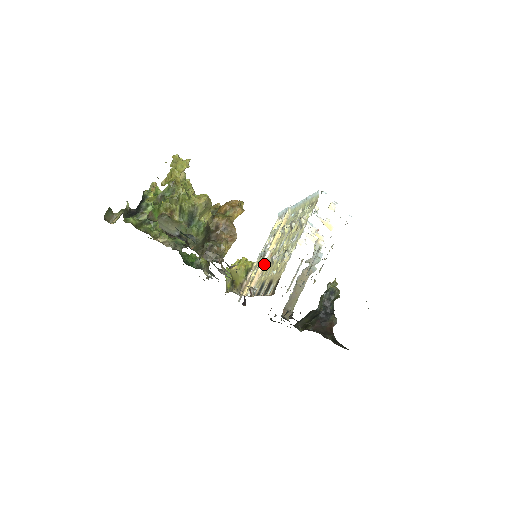
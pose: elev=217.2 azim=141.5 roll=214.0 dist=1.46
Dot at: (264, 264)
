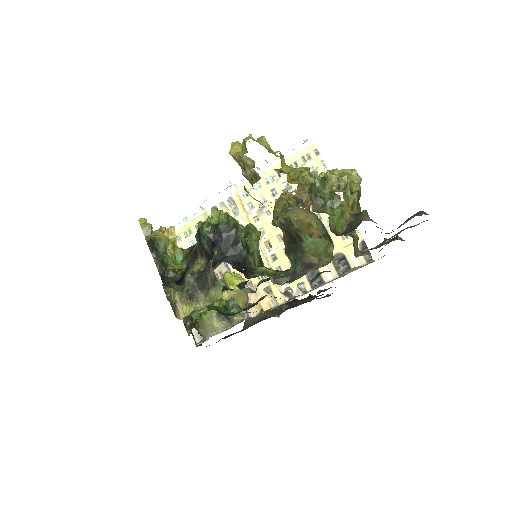
Dot at: (267, 259)
